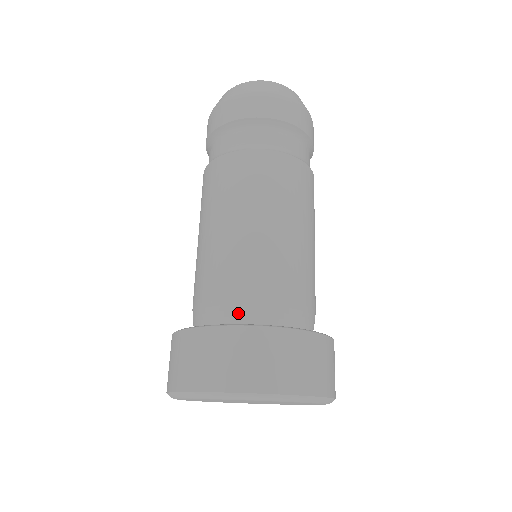
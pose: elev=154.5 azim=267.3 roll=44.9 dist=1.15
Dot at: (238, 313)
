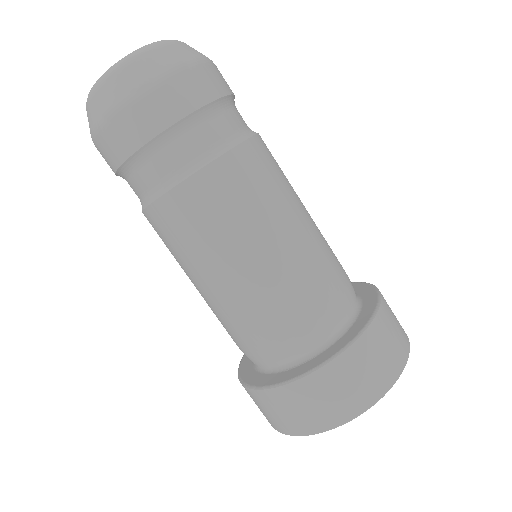
Dot at: (339, 319)
